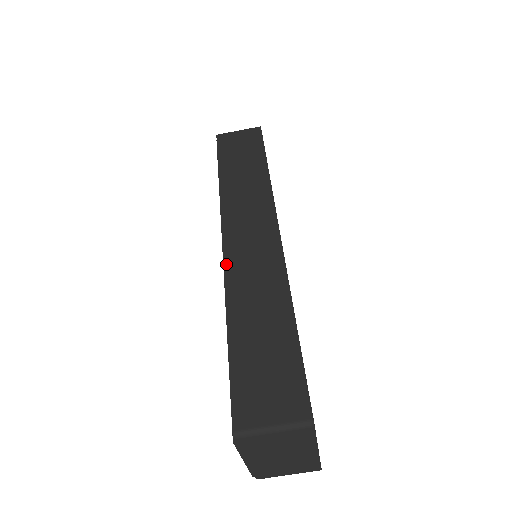
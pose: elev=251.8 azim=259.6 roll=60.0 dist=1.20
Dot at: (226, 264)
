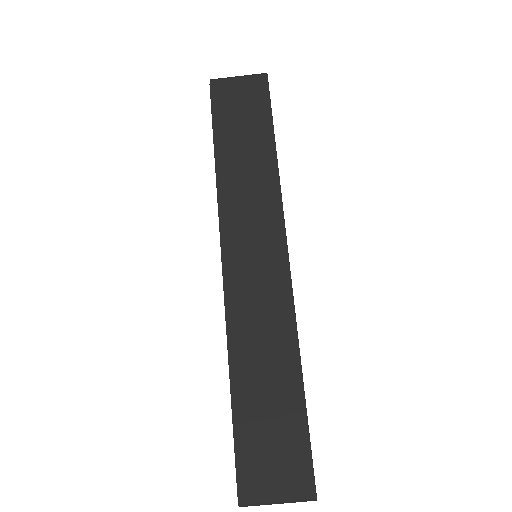
Dot at: (228, 295)
